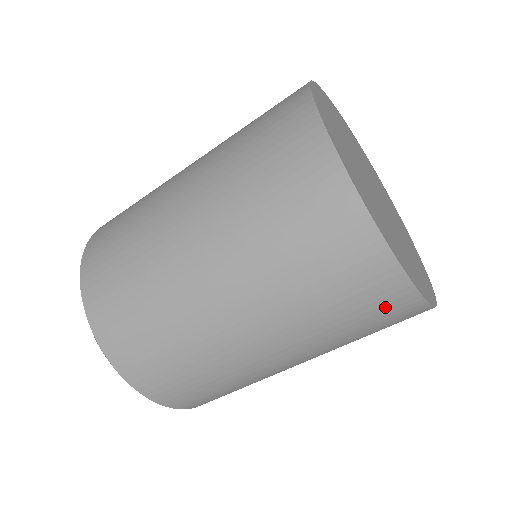
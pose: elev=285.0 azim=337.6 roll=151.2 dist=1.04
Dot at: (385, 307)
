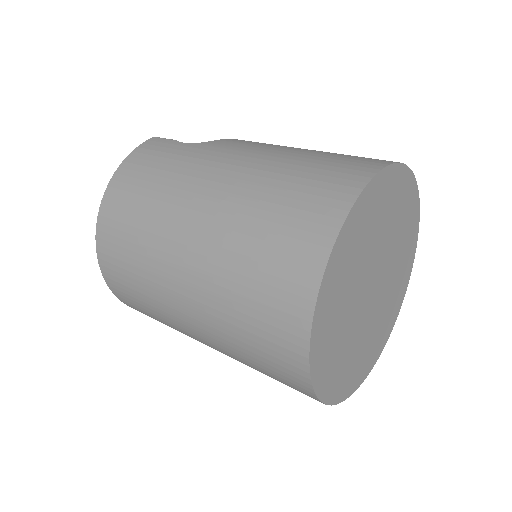
Dot at: occluded
